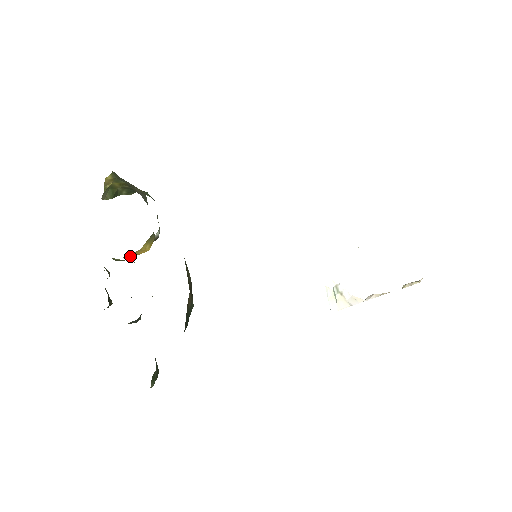
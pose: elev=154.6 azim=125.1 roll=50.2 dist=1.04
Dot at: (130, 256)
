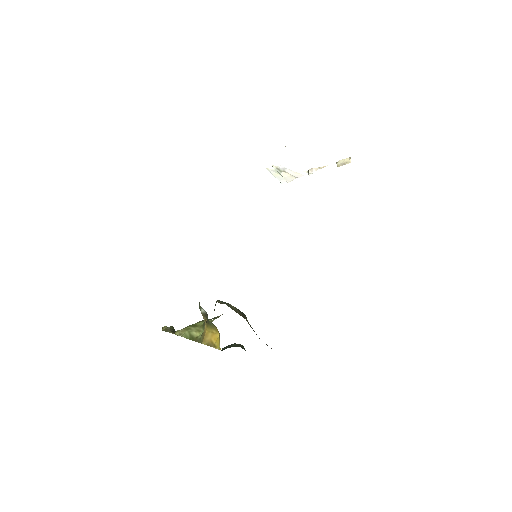
Dot at: (208, 343)
